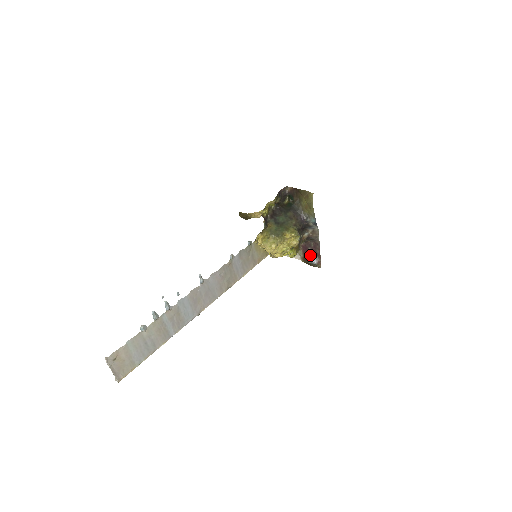
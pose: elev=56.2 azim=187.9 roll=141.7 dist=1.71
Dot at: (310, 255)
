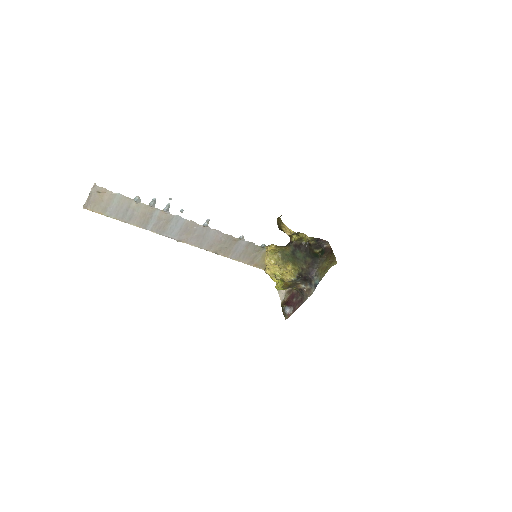
Dot at: (290, 304)
